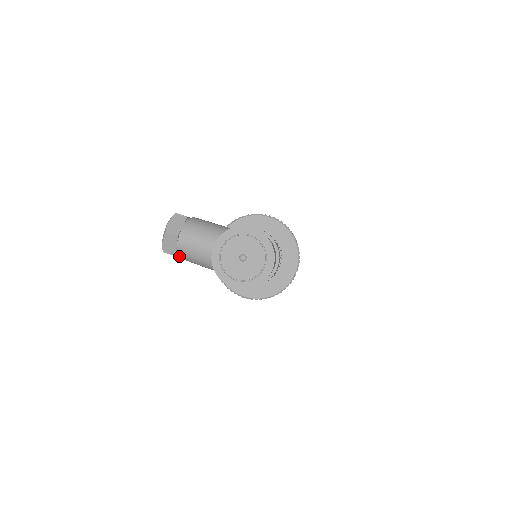
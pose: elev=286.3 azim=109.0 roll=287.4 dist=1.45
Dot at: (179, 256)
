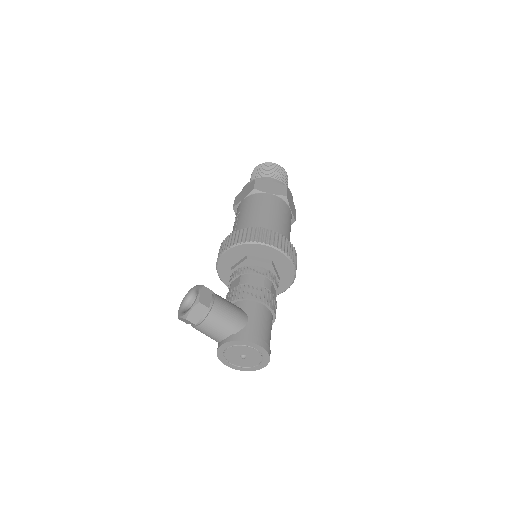
Dot at: occluded
